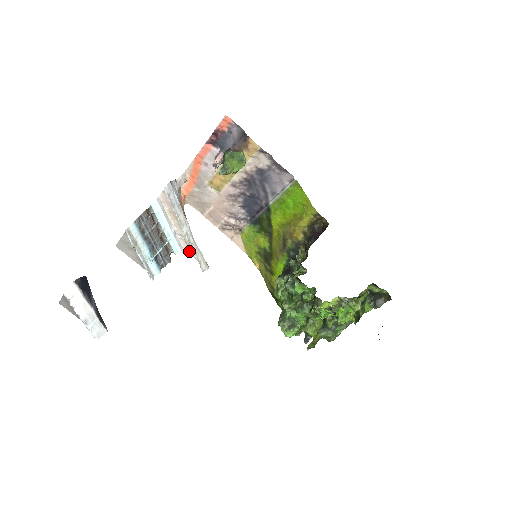
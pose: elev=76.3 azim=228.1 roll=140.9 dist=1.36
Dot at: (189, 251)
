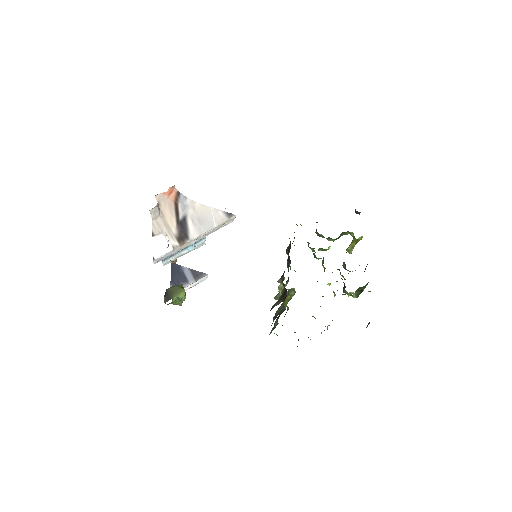
Dot at: occluded
